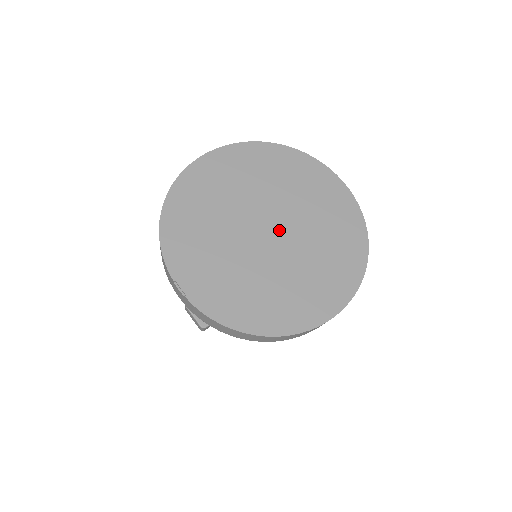
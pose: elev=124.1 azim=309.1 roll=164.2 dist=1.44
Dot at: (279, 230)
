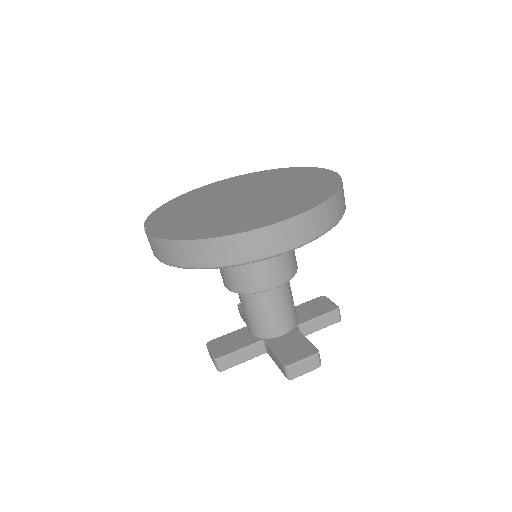
Dot at: (252, 196)
